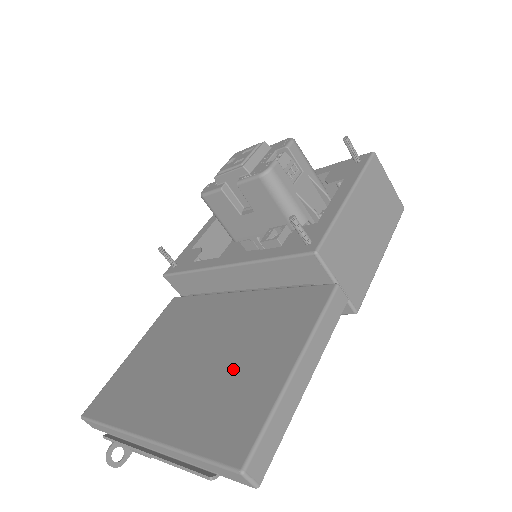
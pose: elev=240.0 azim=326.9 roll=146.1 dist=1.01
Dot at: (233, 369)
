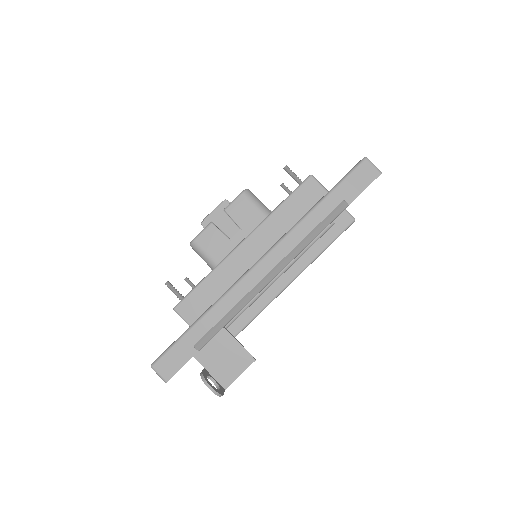
Dot at: occluded
